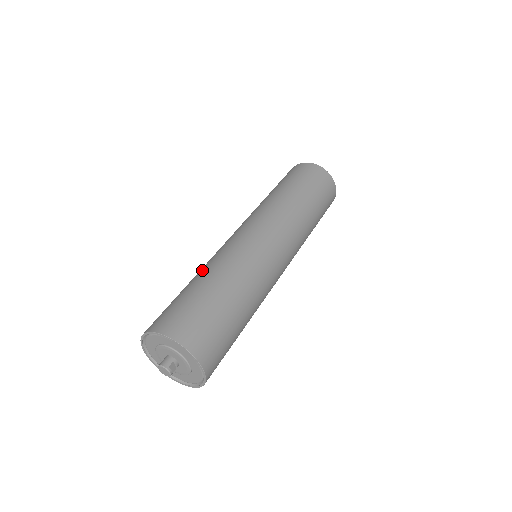
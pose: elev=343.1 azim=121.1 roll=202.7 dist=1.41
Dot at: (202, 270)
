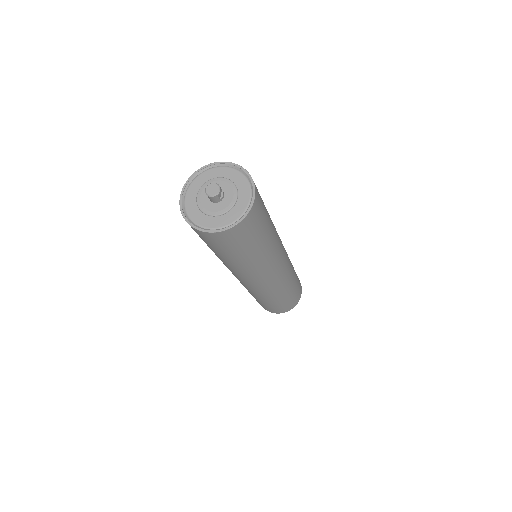
Dot at: occluded
